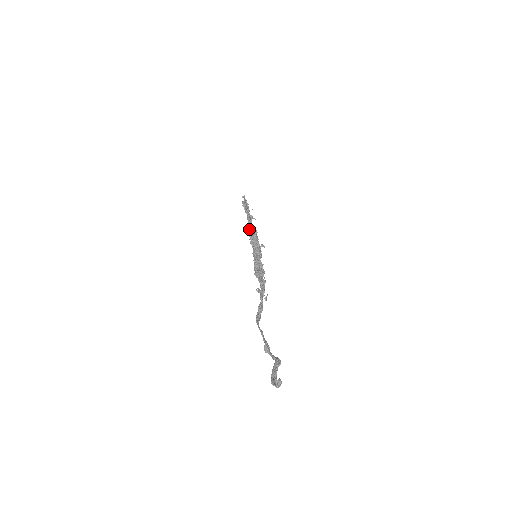
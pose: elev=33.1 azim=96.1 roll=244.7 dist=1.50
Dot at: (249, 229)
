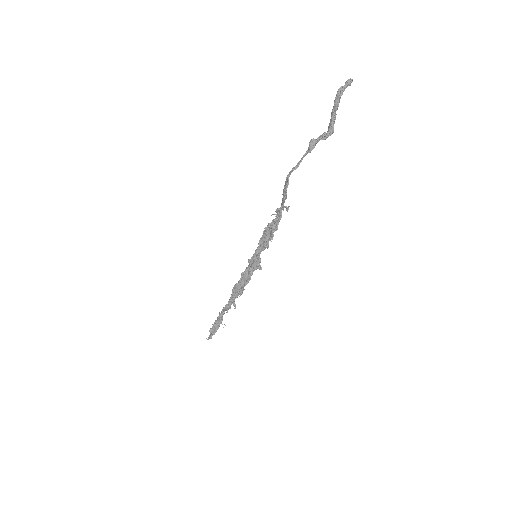
Dot at: (236, 285)
